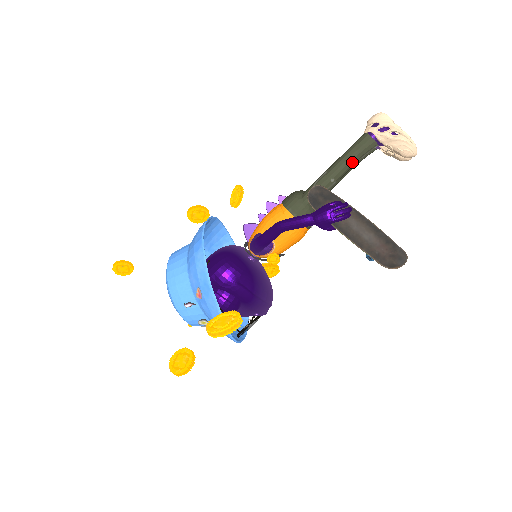
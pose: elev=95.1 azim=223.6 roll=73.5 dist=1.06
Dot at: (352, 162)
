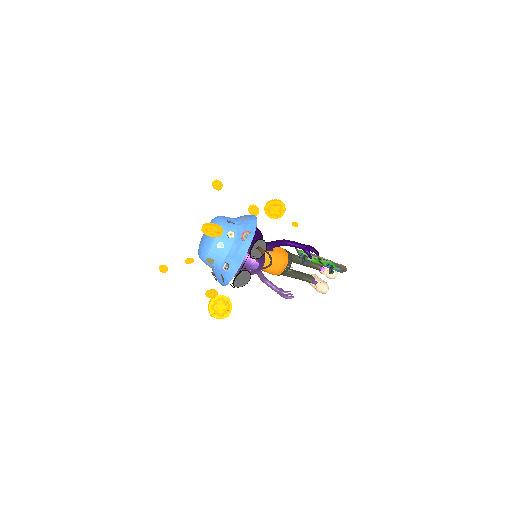
Dot at: (311, 262)
